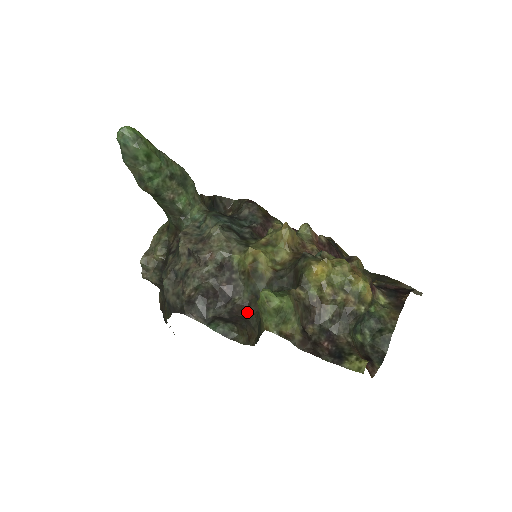
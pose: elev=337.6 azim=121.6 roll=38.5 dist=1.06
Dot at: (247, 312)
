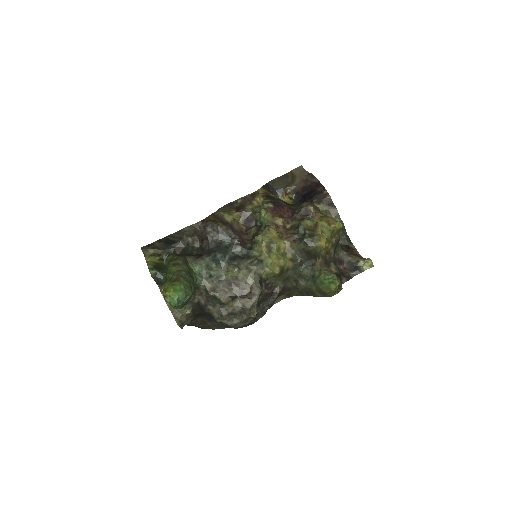
Dot at: (287, 289)
